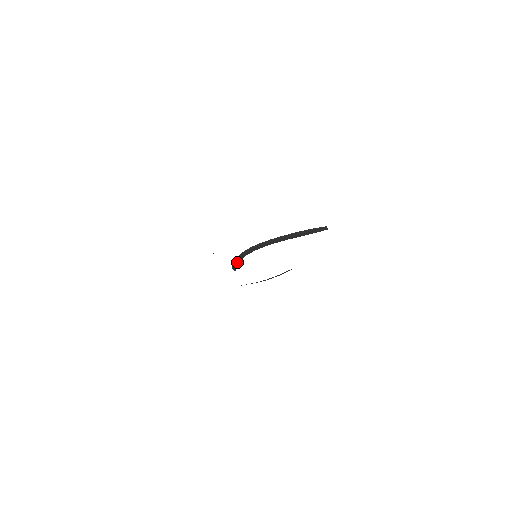
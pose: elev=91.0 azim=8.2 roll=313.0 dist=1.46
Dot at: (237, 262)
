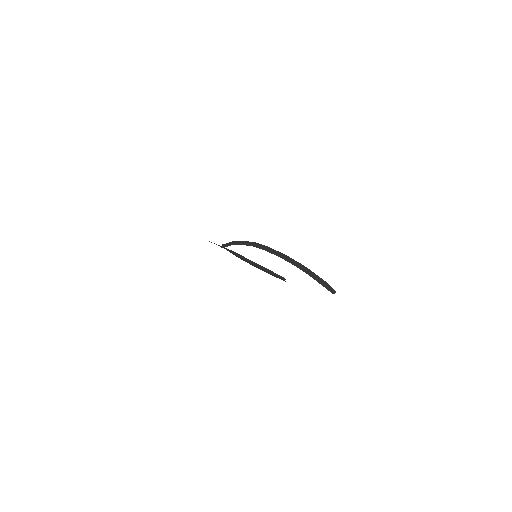
Dot at: (238, 243)
